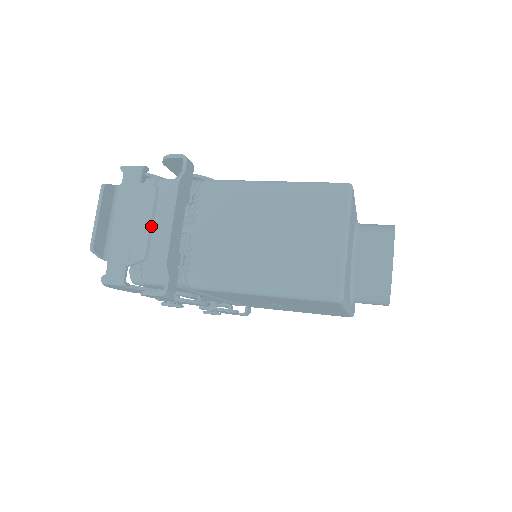
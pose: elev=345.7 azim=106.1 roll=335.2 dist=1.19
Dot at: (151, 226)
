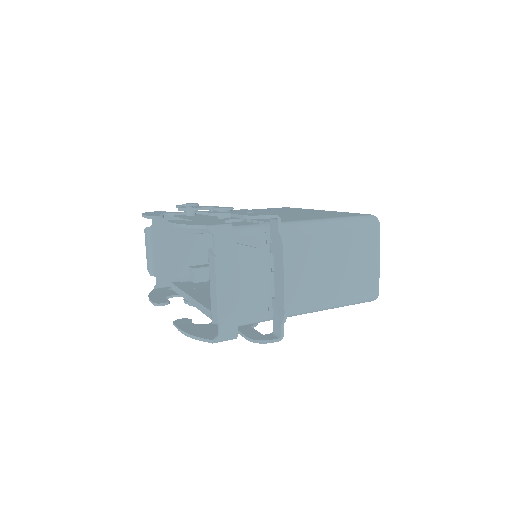
Dot at: (259, 285)
